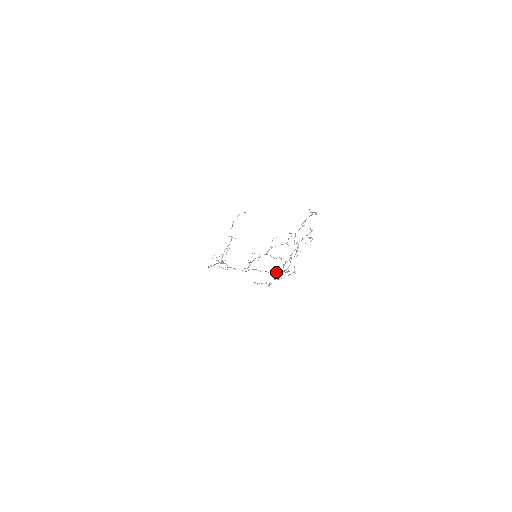
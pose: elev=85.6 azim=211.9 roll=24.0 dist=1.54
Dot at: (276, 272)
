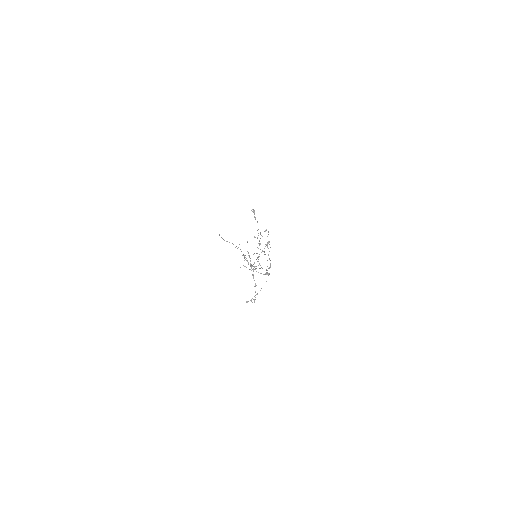
Dot at: occluded
